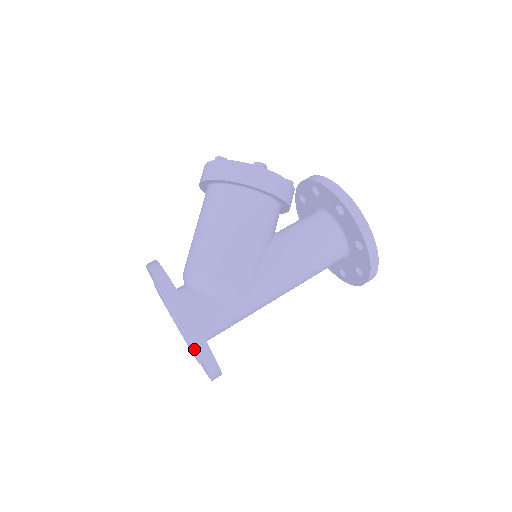
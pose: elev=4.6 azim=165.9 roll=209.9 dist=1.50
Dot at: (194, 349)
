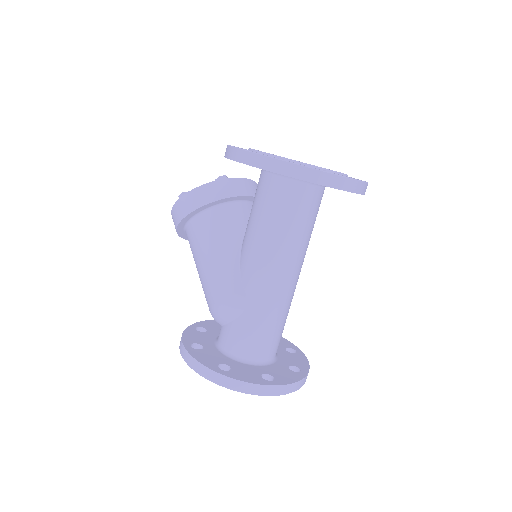
Dot at: occluded
